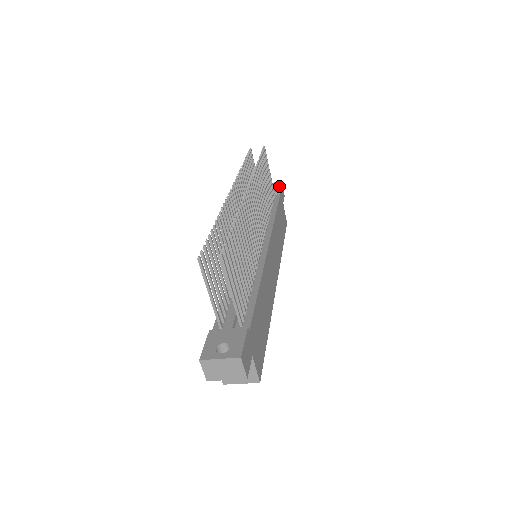
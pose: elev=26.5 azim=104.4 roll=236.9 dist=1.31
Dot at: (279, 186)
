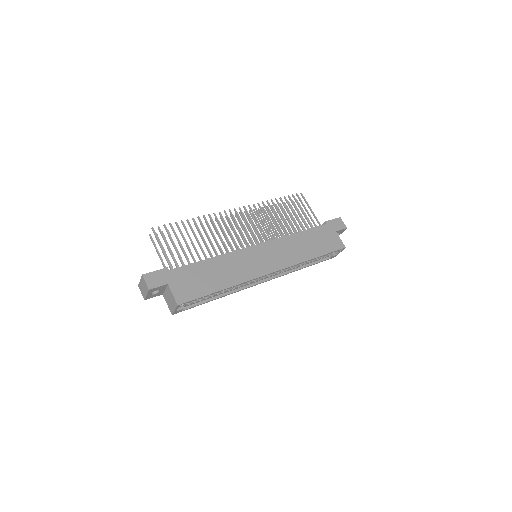
Dot at: (332, 220)
